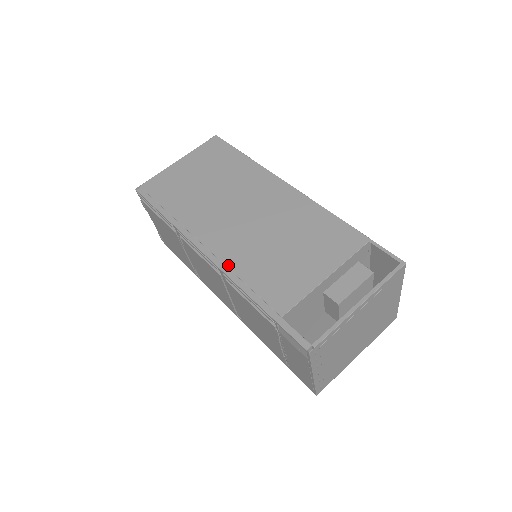
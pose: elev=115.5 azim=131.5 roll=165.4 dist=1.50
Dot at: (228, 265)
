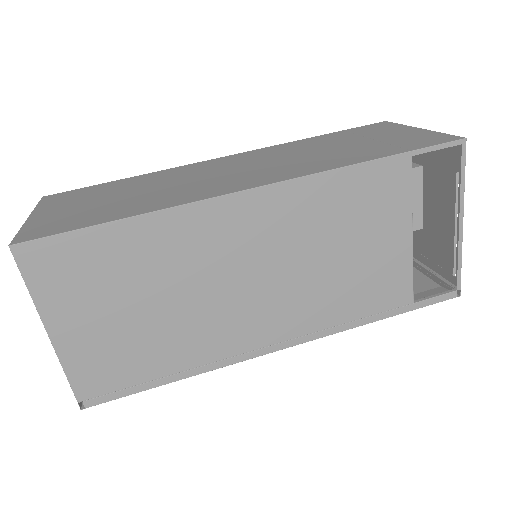
Dot at: (315, 330)
